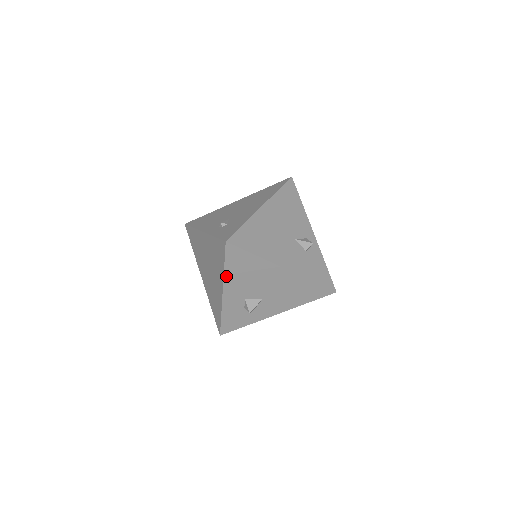
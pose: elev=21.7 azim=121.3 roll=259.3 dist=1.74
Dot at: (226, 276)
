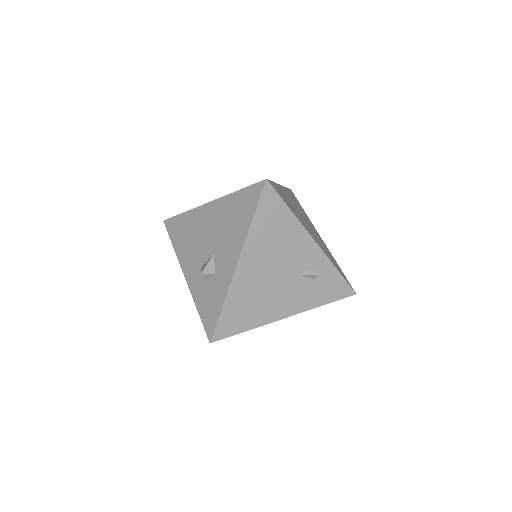
Dot at: (178, 254)
